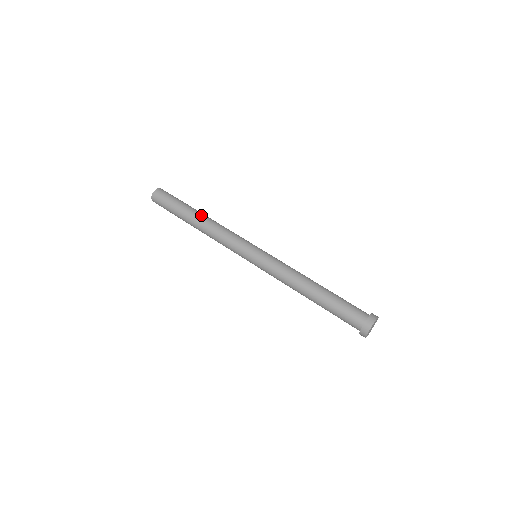
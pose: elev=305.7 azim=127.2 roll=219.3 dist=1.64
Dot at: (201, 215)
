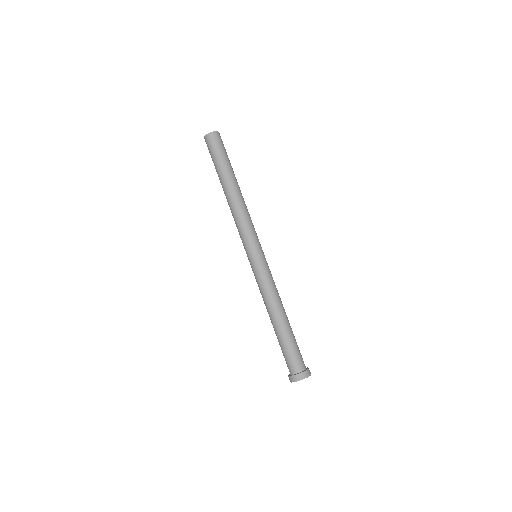
Dot at: (233, 187)
